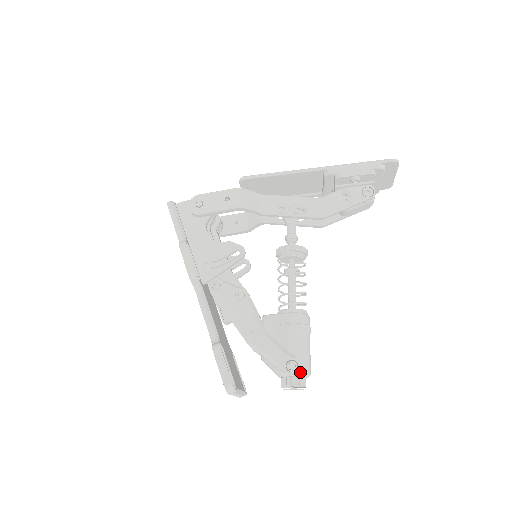
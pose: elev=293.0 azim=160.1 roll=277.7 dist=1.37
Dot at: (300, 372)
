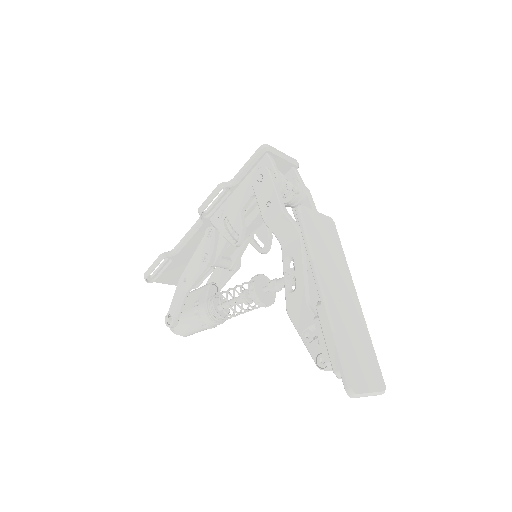
Dot at: (174, 327)
